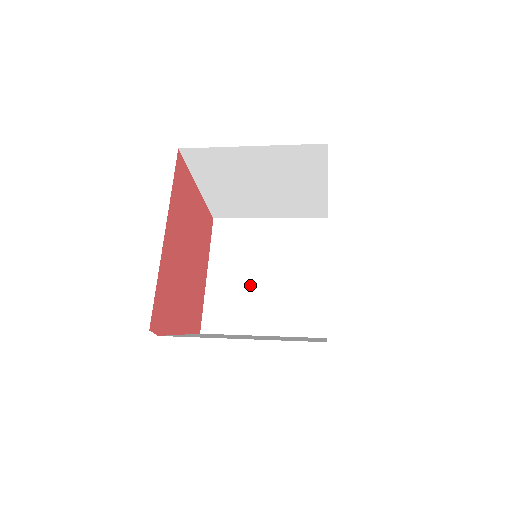
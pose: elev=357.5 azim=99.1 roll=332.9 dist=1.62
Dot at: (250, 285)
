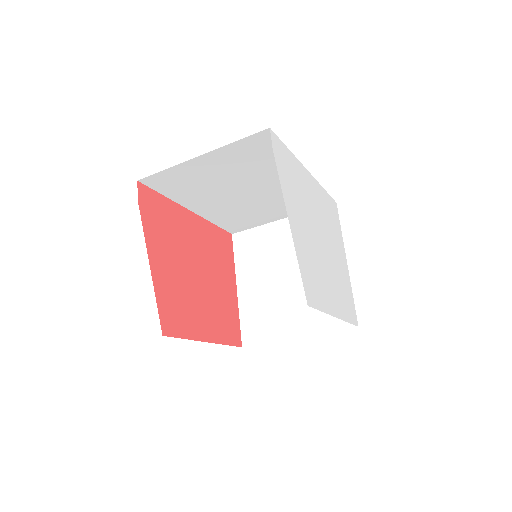
Dot at: occluded
